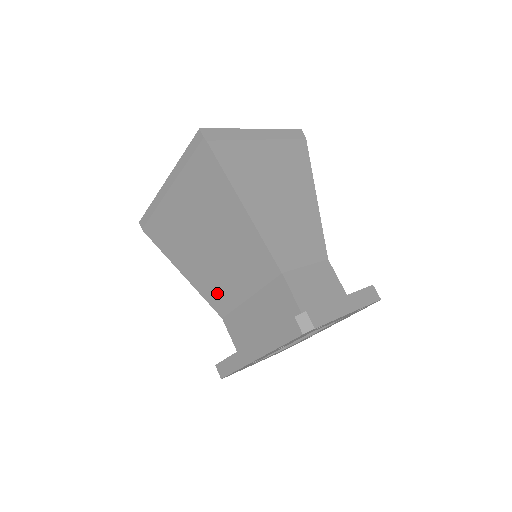
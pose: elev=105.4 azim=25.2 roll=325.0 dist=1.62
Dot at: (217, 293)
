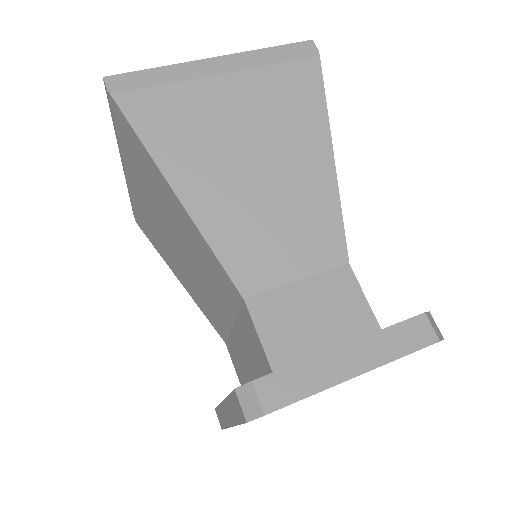
Dot at: (209, 311)
